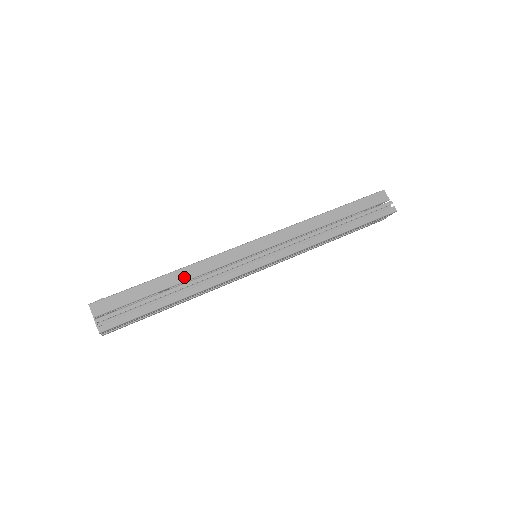
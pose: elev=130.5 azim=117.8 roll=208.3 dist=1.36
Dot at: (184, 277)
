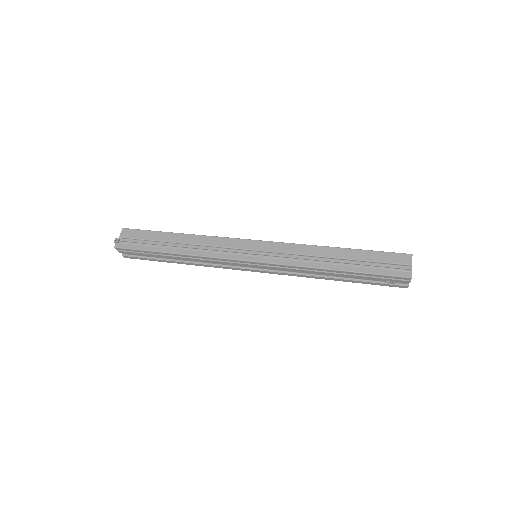
Dot at: (189, 241)
